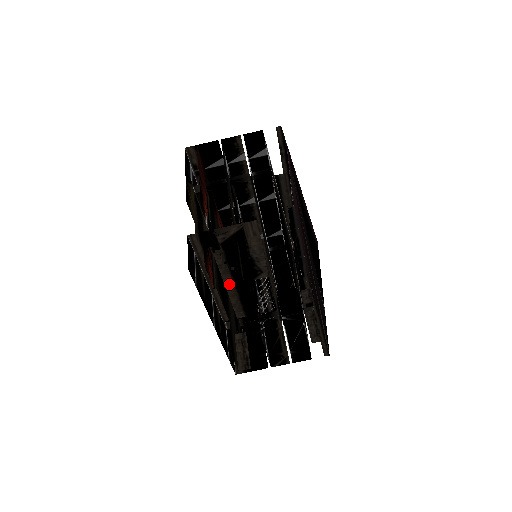
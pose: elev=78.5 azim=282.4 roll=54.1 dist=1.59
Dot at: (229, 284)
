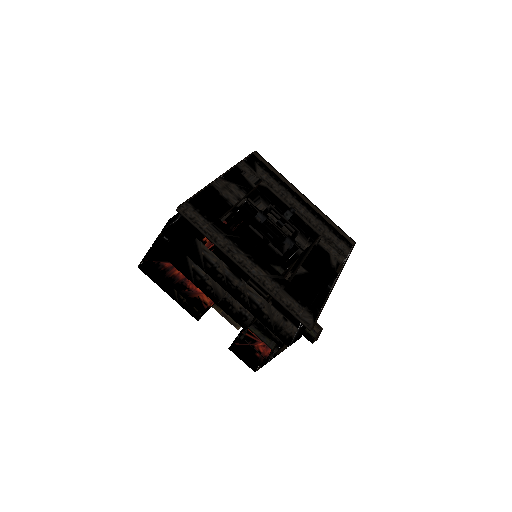
Dot at: occluded
